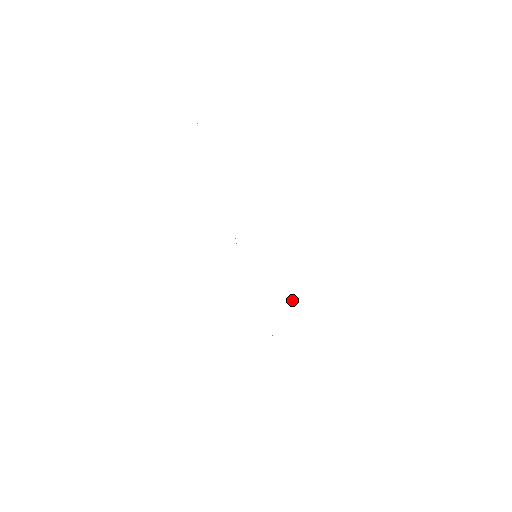
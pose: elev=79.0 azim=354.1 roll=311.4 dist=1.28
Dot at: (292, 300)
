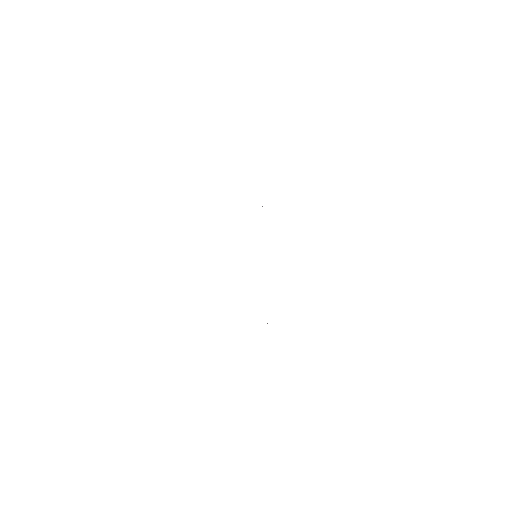
Dot at: occluded
